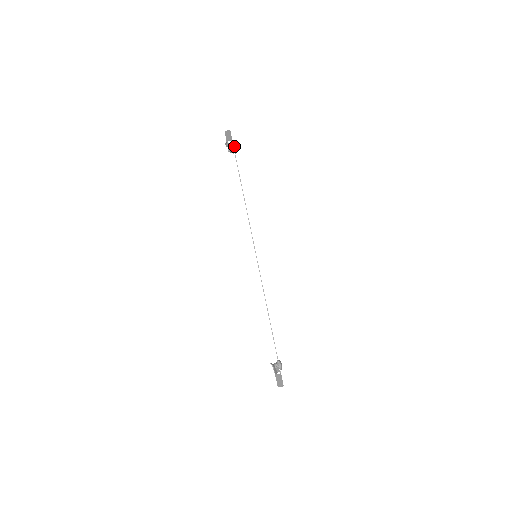
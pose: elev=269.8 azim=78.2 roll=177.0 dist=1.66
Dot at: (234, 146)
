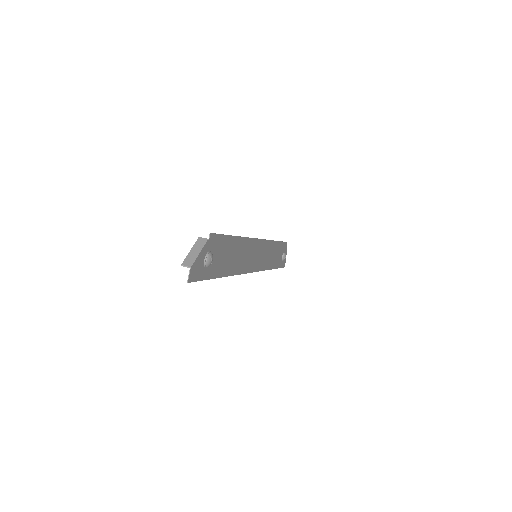
Dot at: (285, 253)
